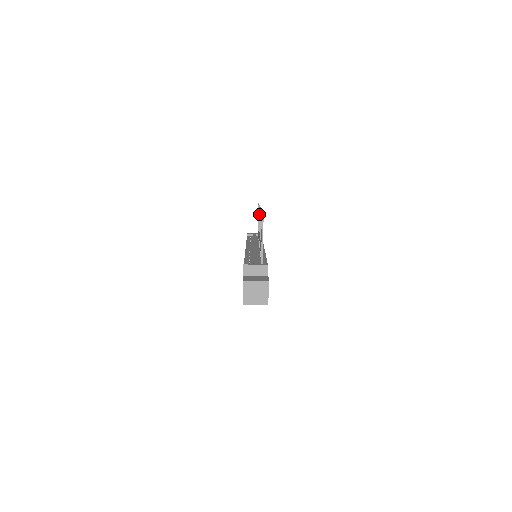
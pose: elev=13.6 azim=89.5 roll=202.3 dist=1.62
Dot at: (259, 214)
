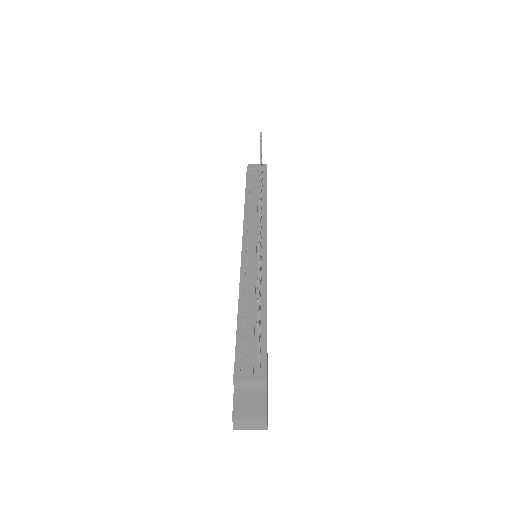
Dot at: occluded
